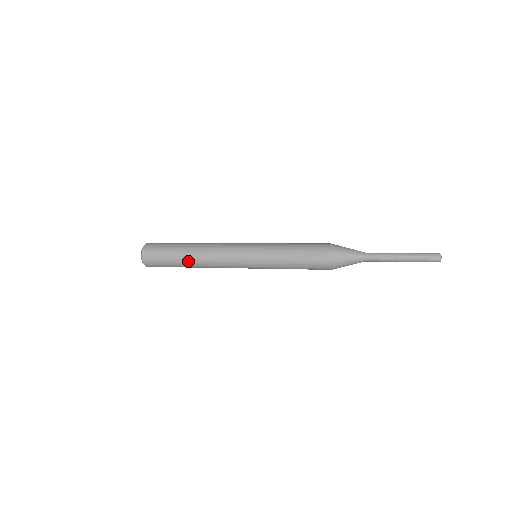
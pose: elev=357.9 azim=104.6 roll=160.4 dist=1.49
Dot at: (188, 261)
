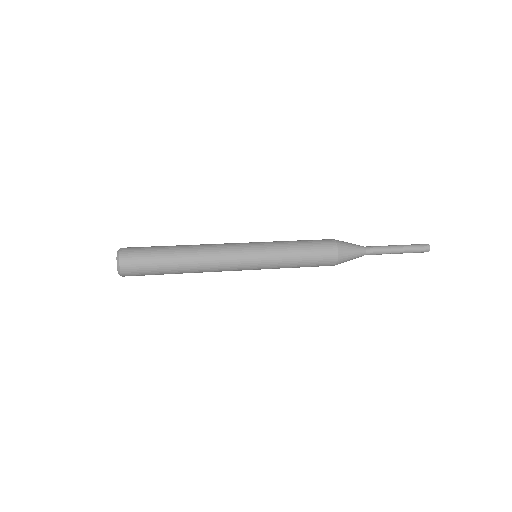
Dot at: (181, 273)
